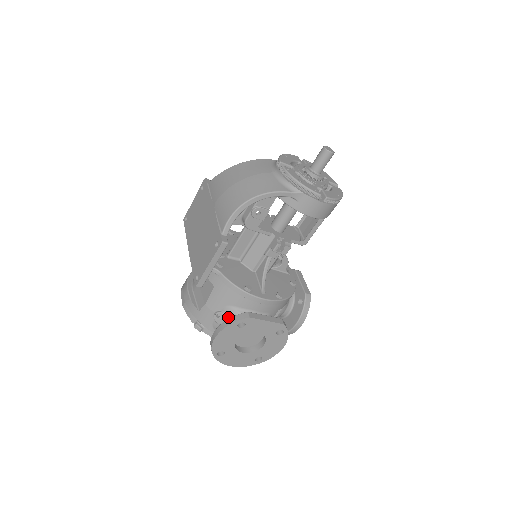
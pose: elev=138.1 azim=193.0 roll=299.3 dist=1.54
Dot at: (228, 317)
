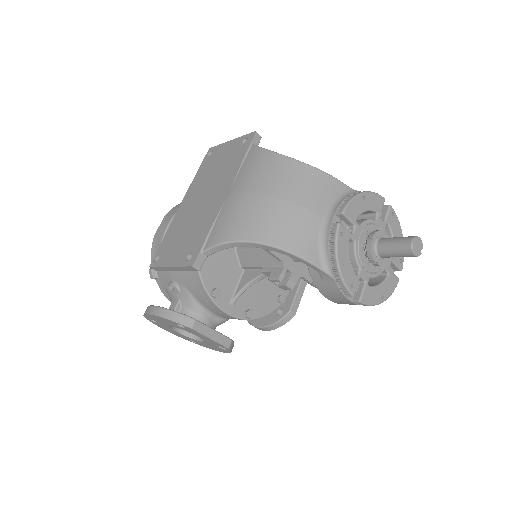
Dot at: (181, 297)
